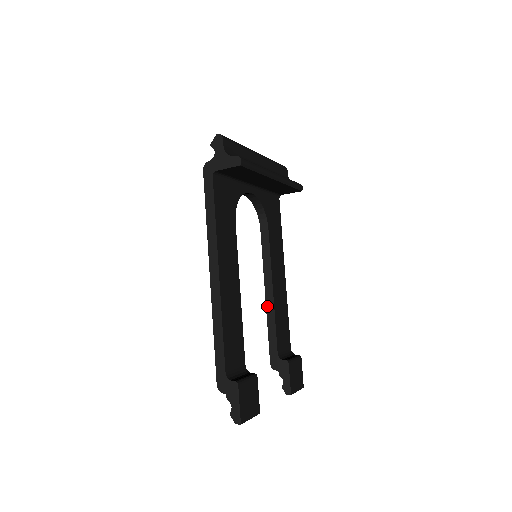
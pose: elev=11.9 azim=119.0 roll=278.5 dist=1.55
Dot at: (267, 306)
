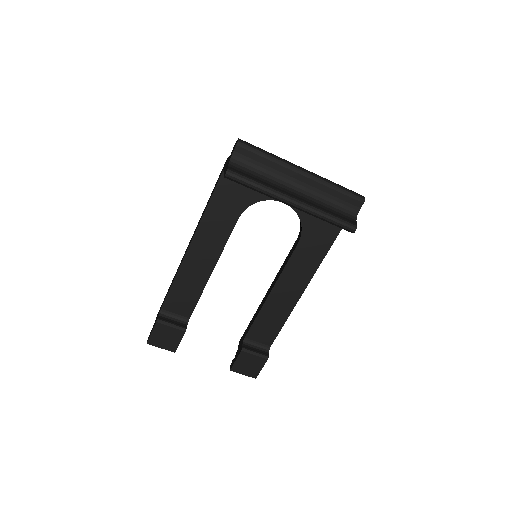
Dot at: (263, 300)
